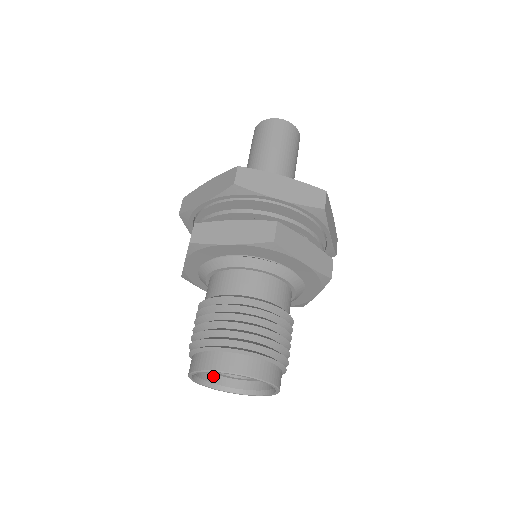
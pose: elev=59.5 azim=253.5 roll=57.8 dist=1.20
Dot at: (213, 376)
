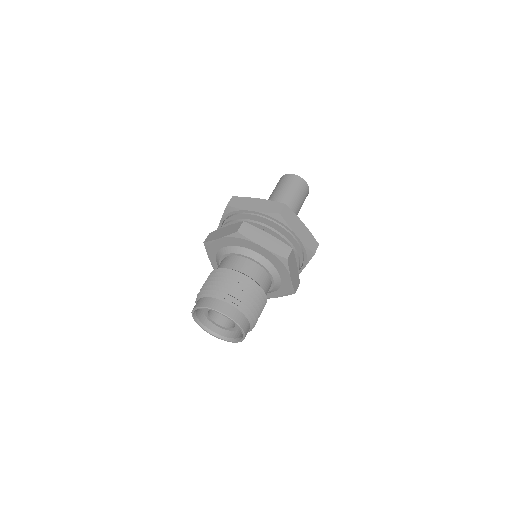
Dot at: (200, 314)
